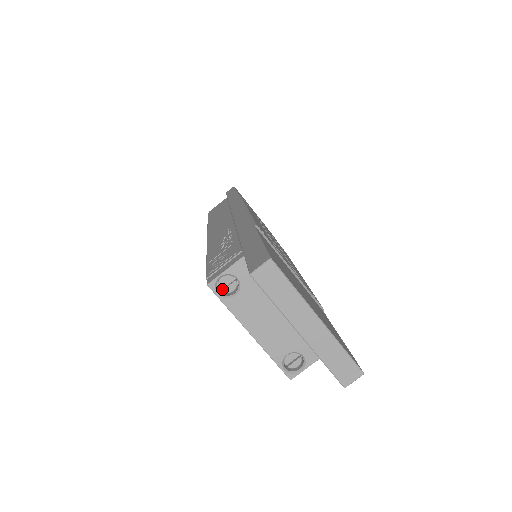
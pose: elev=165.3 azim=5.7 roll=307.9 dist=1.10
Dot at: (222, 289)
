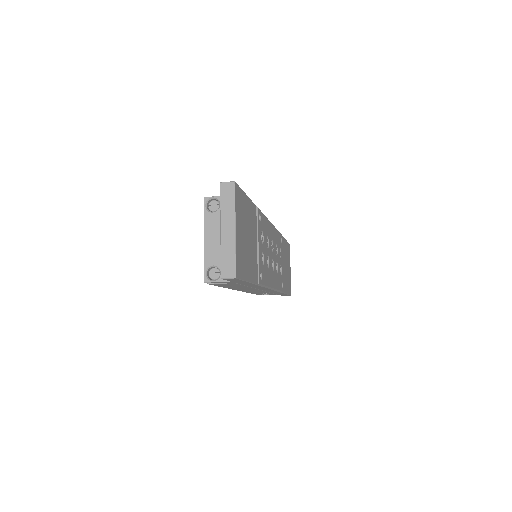
Dot at: (210, 207)
